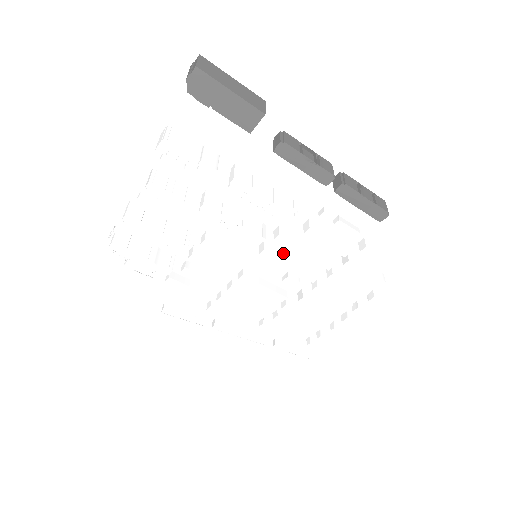
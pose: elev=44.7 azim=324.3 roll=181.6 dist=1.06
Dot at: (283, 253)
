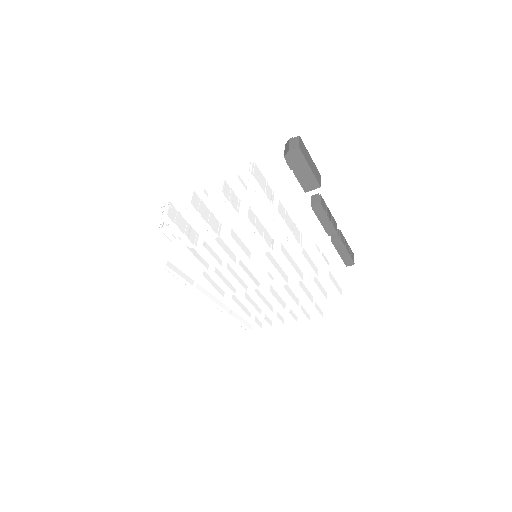
Dot at: (274, 260)
